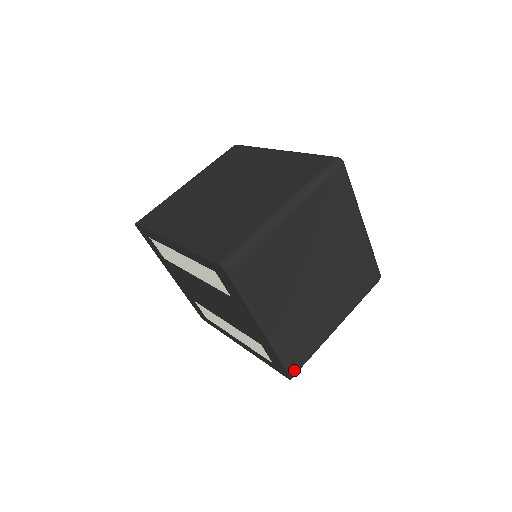
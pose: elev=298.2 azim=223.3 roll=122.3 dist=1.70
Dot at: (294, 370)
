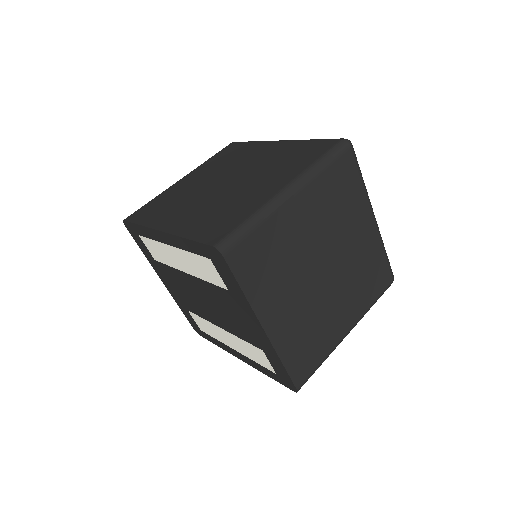
Dot at: (301, 381)
